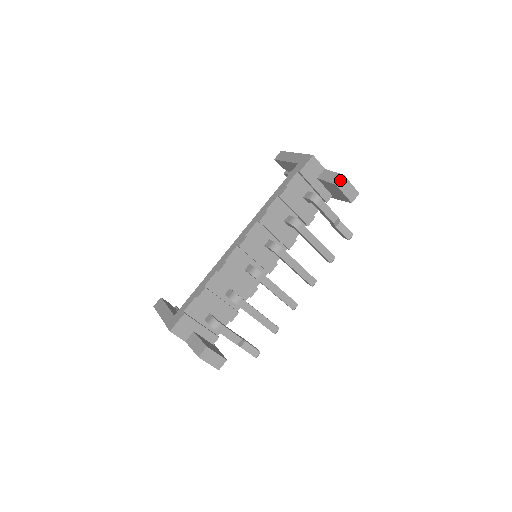
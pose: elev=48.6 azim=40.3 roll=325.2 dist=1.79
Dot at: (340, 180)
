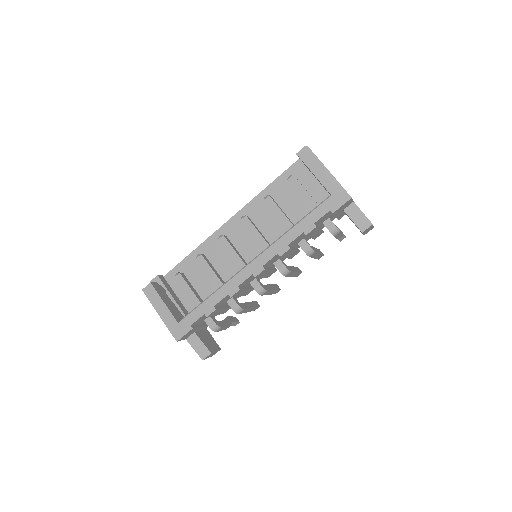
Dot at: (367, 228)
